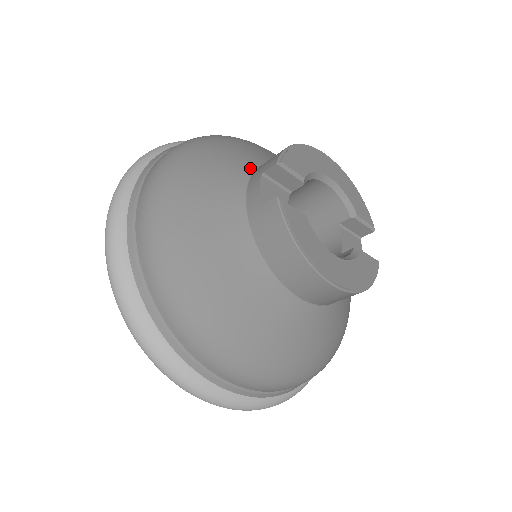
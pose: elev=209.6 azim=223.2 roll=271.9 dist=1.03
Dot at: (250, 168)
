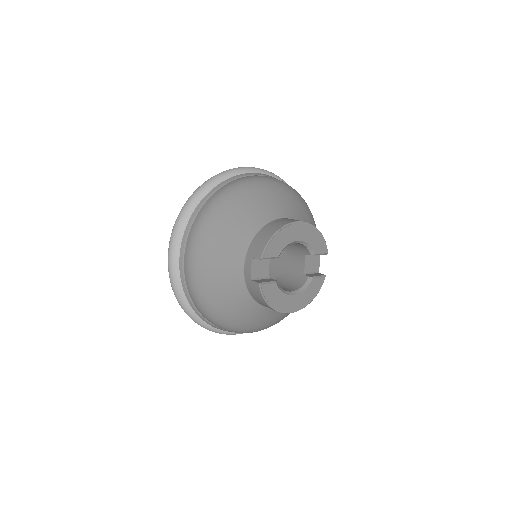
Dot at: (248, 241)
